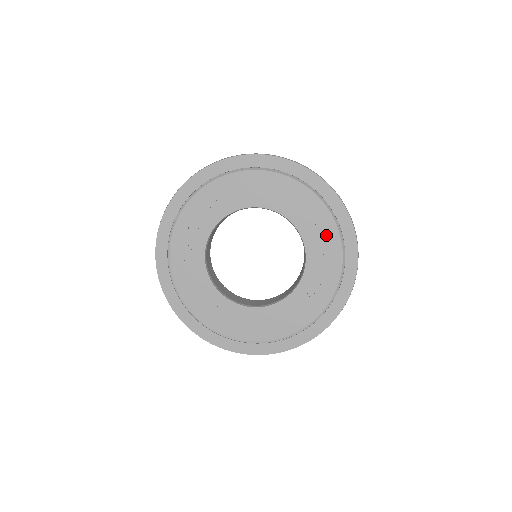
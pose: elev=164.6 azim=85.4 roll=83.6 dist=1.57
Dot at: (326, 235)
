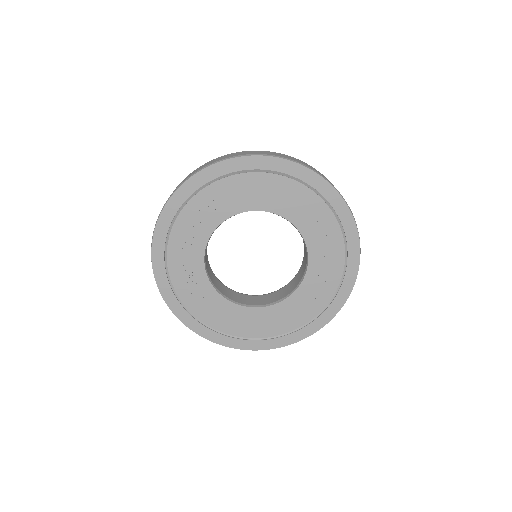
Dot at: (329, 238)
